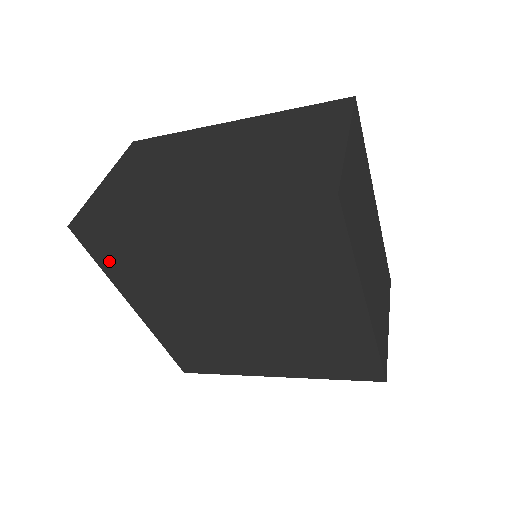
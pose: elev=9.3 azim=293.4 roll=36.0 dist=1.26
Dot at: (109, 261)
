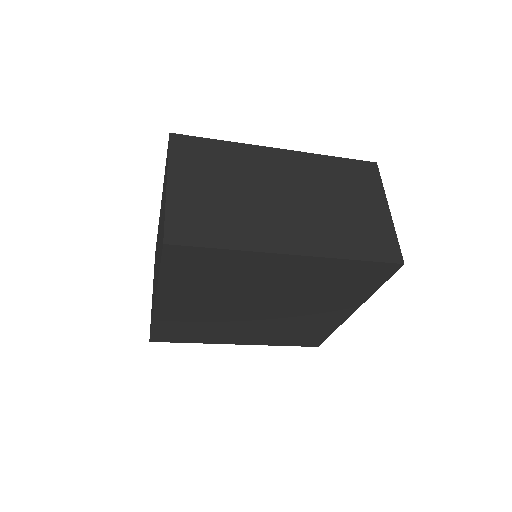
Dot at: (176, 270)
